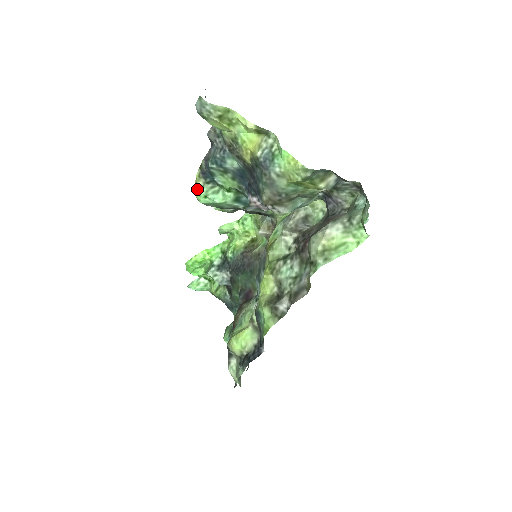
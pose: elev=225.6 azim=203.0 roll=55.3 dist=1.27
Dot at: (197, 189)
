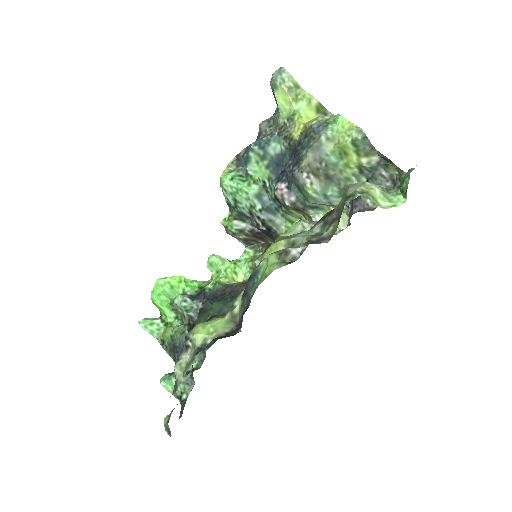
Dot at: (225, 172)
